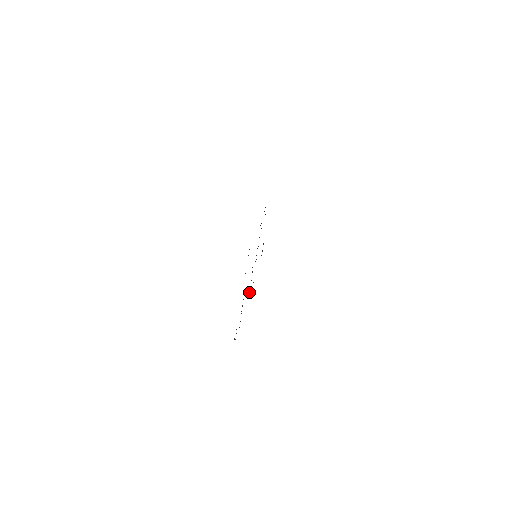
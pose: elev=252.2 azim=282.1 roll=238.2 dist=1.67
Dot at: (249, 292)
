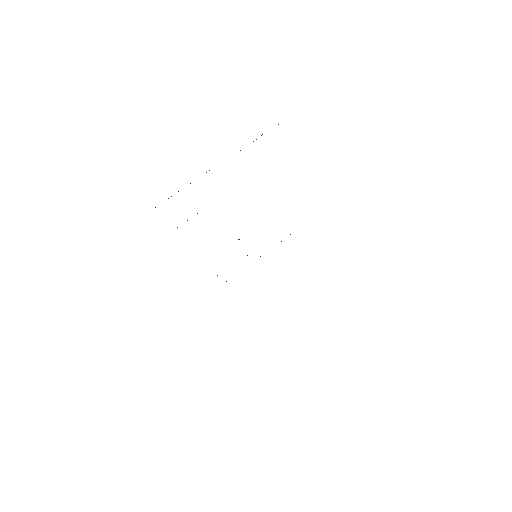
Dot at: occluded
